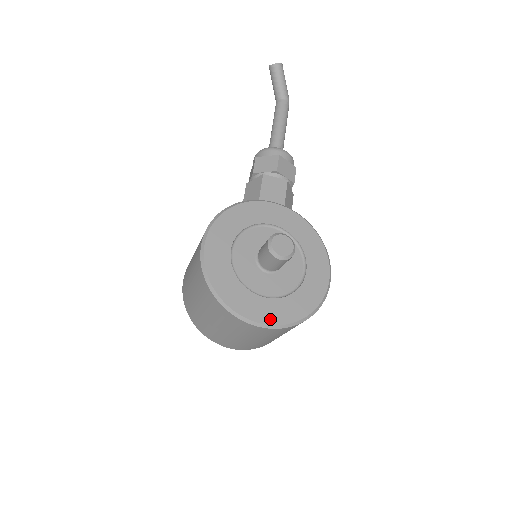
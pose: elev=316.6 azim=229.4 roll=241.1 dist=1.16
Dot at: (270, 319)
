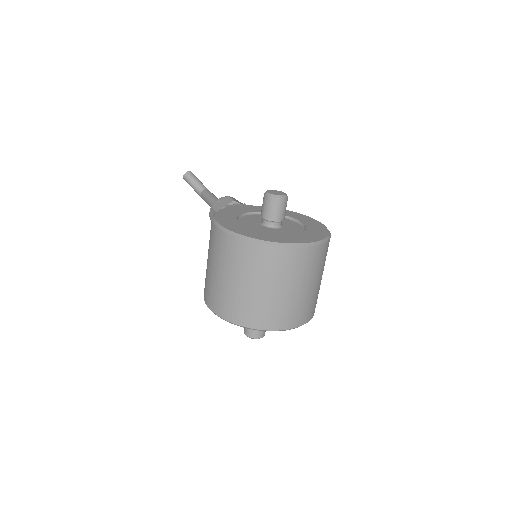
Dot at: (303, 241)
